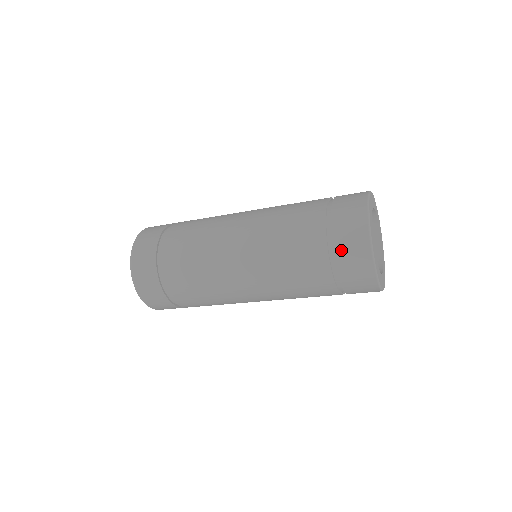
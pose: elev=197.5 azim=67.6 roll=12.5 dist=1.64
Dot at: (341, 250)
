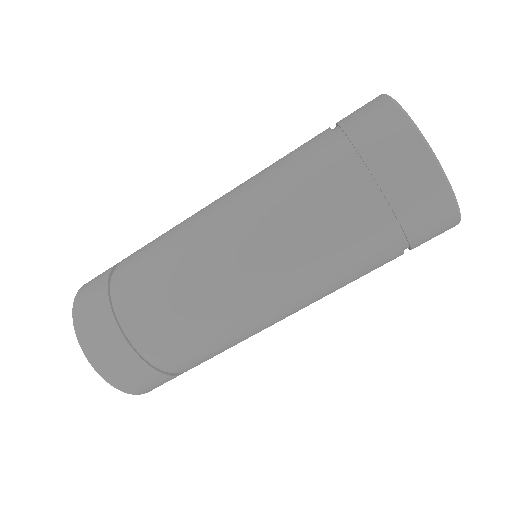
Dot at: (390, 180)
